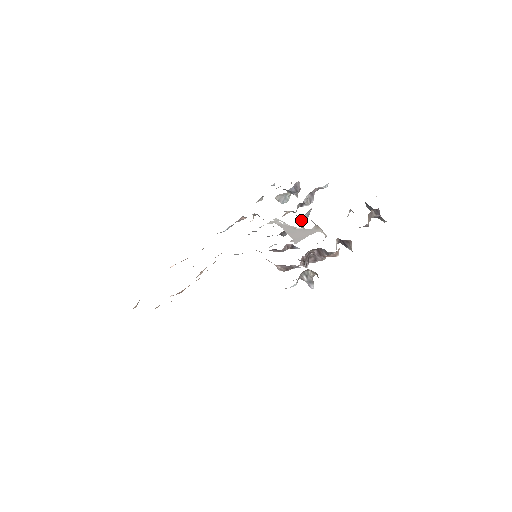
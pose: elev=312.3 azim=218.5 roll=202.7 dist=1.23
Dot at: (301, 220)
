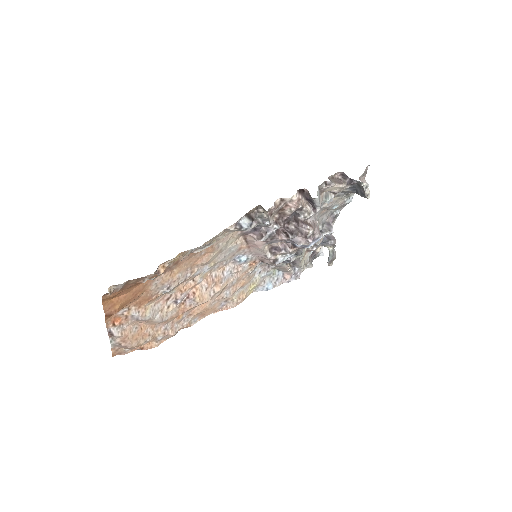
Dot at: occluded
